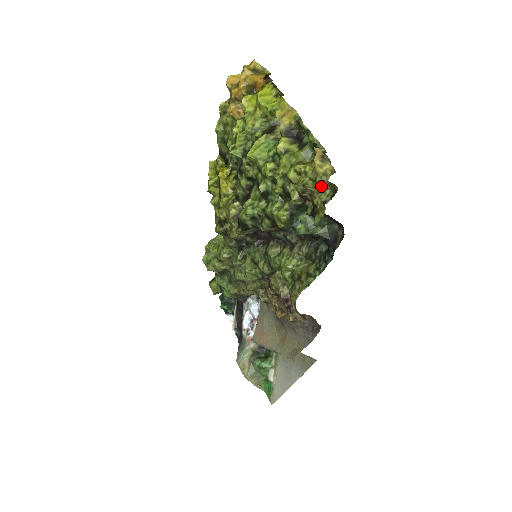
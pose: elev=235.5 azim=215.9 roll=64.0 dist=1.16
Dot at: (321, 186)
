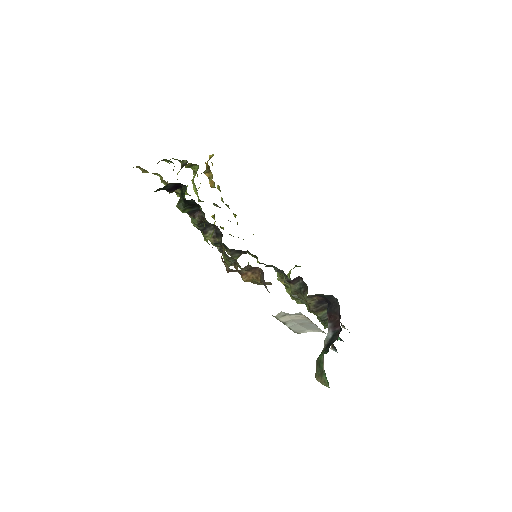
Dot at: occluded
